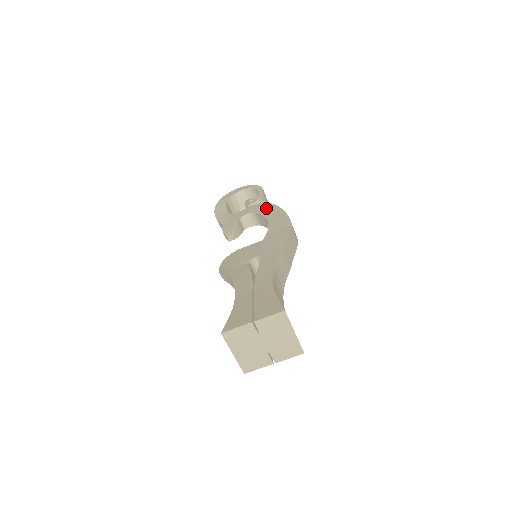
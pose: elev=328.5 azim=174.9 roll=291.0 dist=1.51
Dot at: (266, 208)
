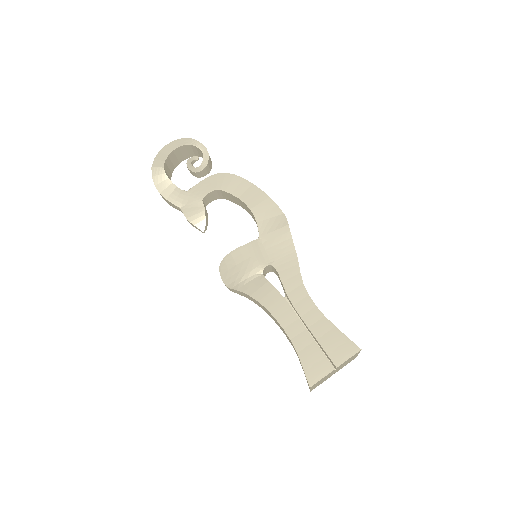
Dot at: (232, 183)
